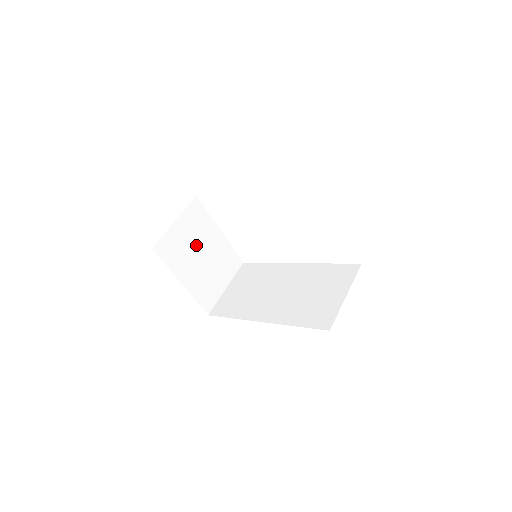
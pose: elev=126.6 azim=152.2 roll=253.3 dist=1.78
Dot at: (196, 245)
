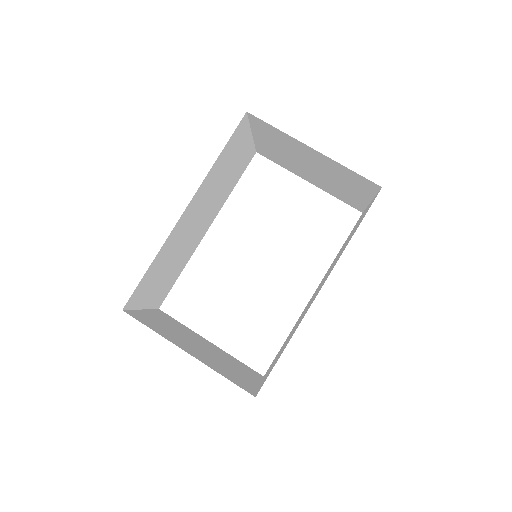
Dot at: (184, 336)
